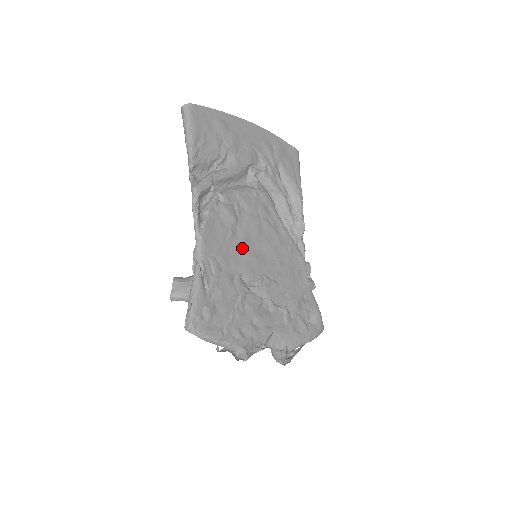
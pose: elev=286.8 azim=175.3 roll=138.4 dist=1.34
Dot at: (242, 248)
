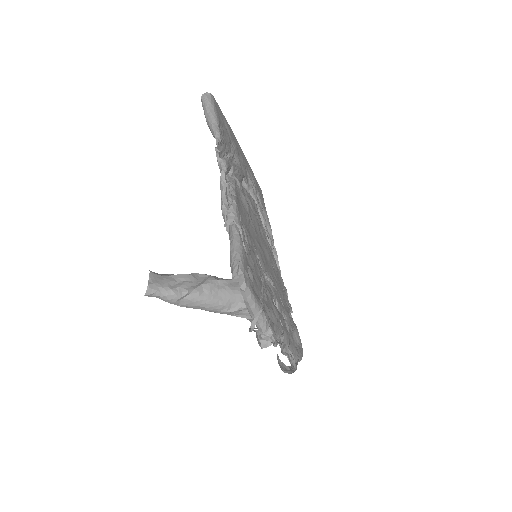
Dot at: (255, 237)
